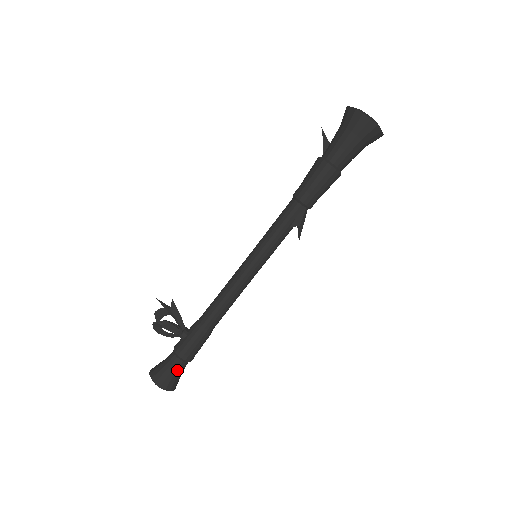
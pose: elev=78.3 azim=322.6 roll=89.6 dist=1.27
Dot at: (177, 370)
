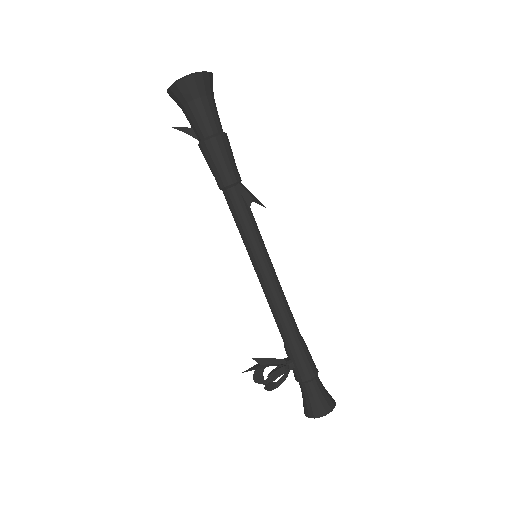
Dot at: (320, 389)
